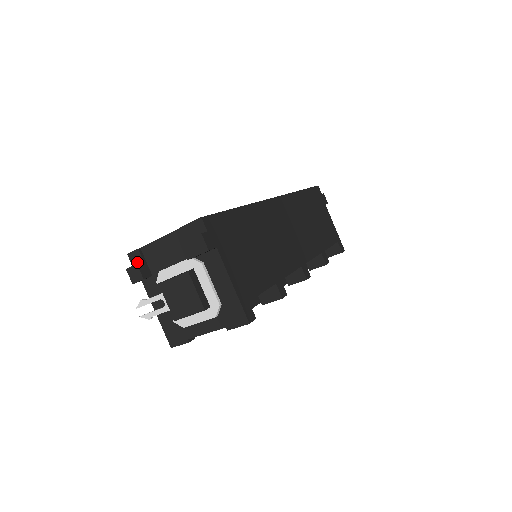
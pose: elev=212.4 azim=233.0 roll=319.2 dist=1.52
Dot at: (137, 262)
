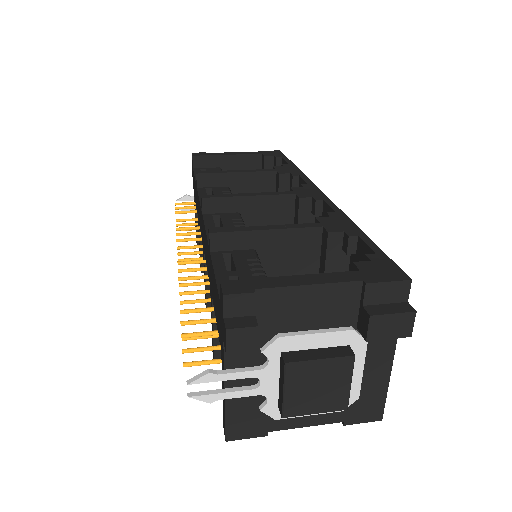
Dot at: (239, 313)
